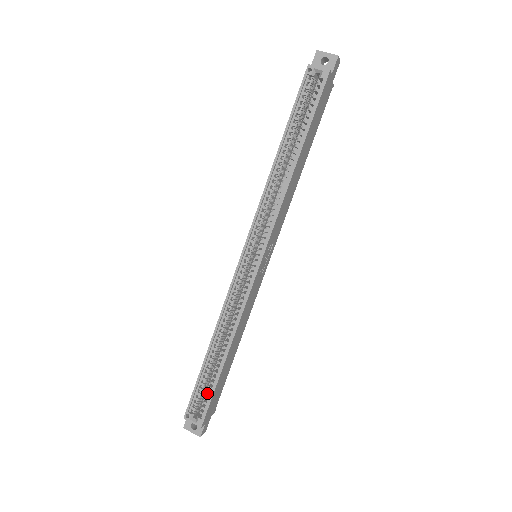
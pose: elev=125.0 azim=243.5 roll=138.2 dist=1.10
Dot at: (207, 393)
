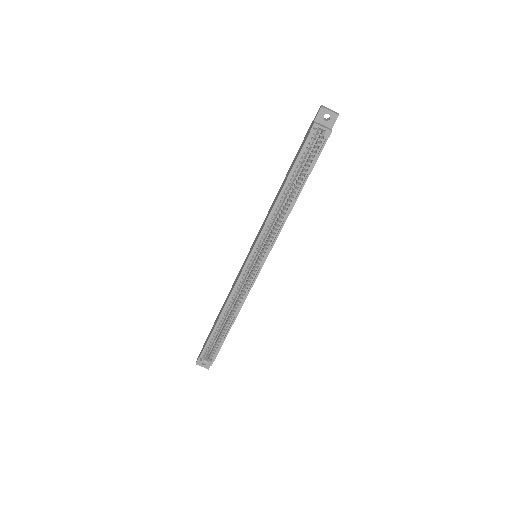
Dot at: (216, 346)
